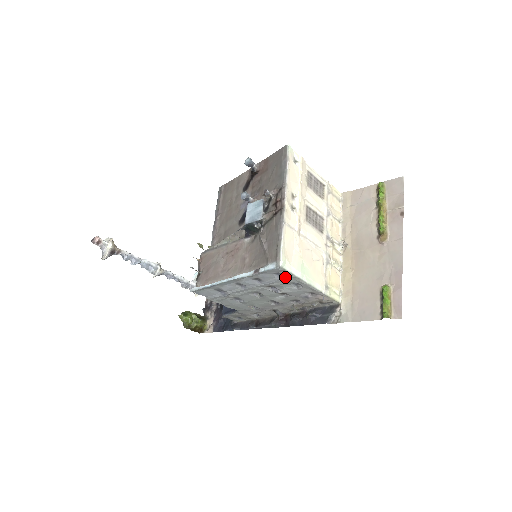
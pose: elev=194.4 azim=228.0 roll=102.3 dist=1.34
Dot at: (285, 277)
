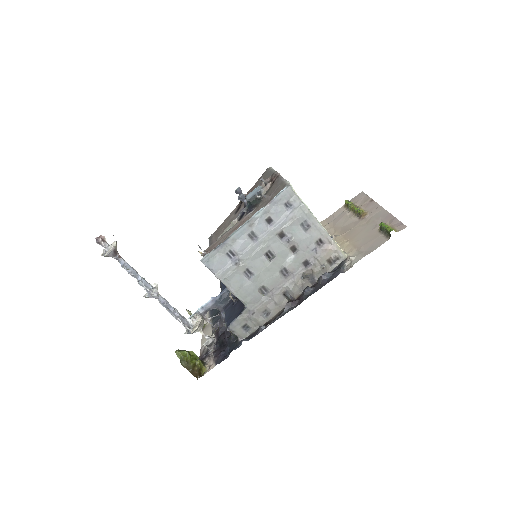
Dot at: (295, 208)
